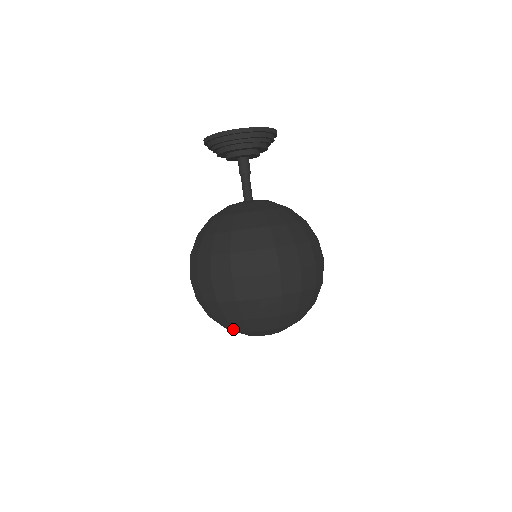
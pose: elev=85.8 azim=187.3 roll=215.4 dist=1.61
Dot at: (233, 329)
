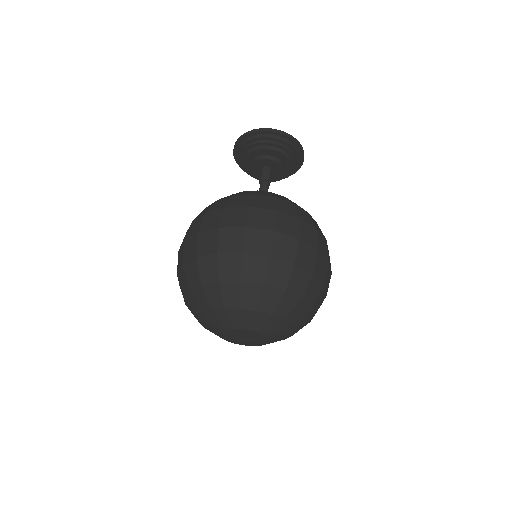
Dot at: occluded
